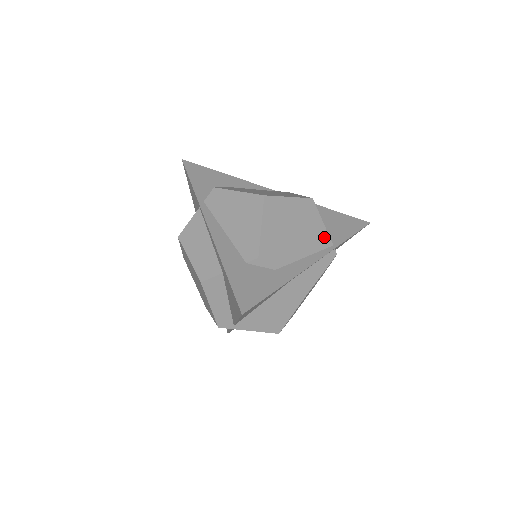
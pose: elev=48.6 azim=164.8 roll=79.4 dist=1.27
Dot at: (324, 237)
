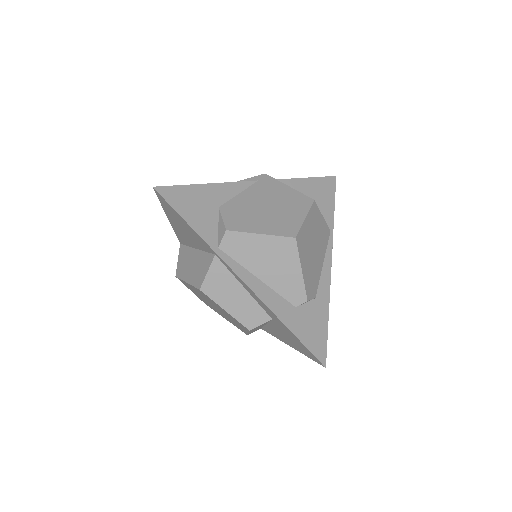
Dot at: (326, 230)
